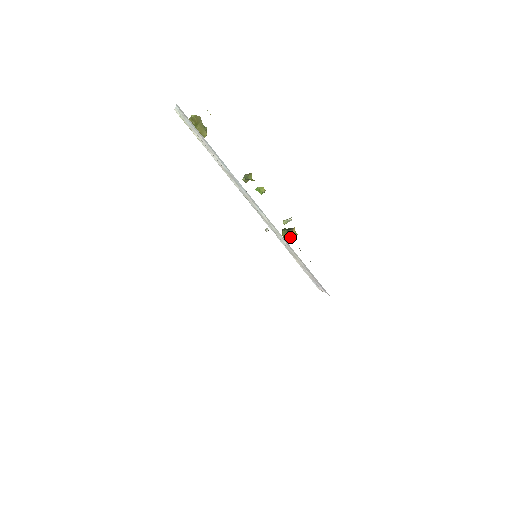
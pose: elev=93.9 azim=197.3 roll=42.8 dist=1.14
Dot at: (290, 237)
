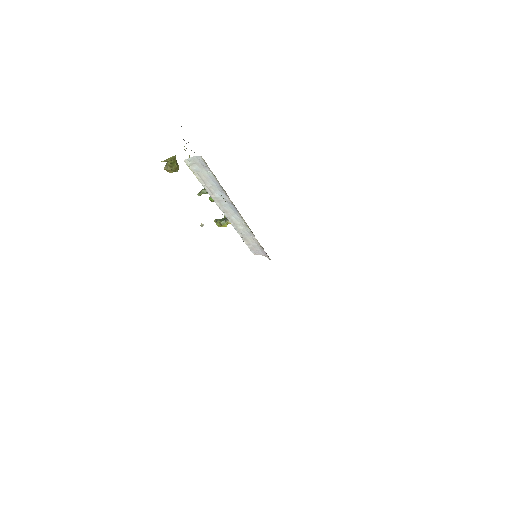
Dot at: occluded
